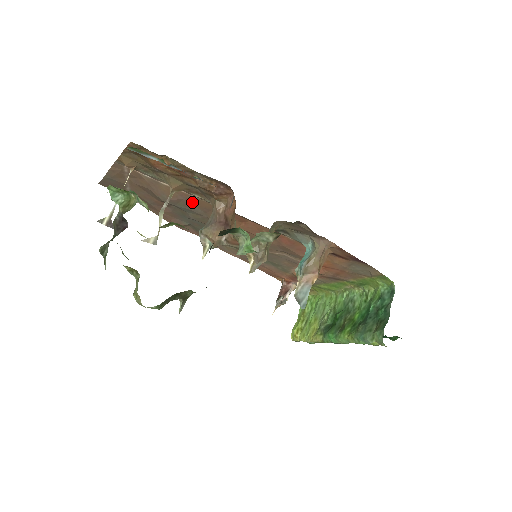
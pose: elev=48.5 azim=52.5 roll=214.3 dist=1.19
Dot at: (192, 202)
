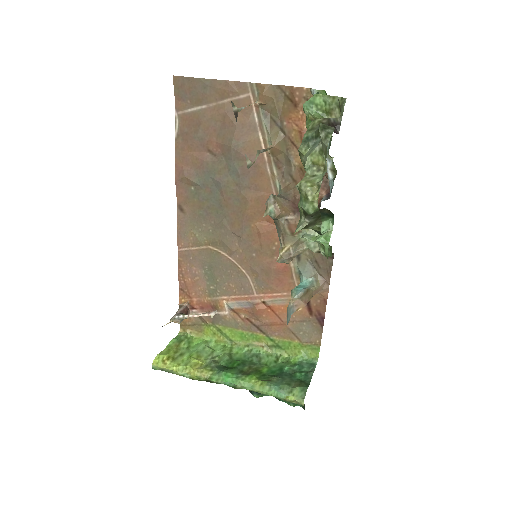
Dot at: (255, 171)
